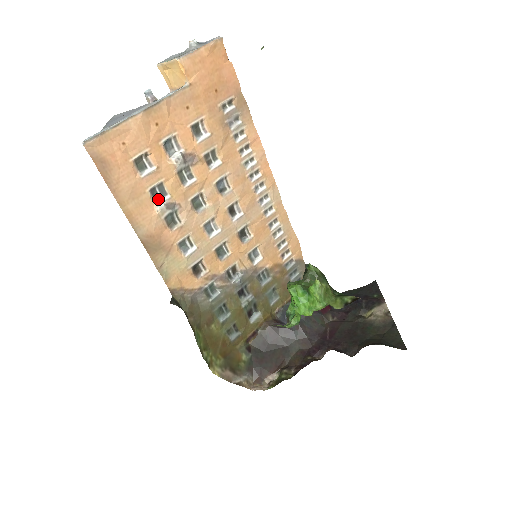
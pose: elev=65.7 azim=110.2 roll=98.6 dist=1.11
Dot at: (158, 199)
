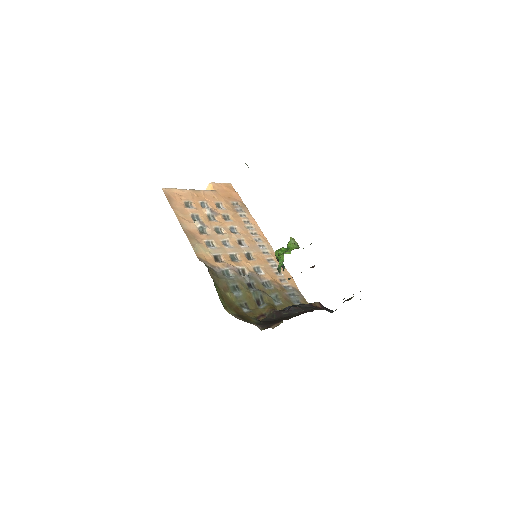
Dot at: (195, 220)
